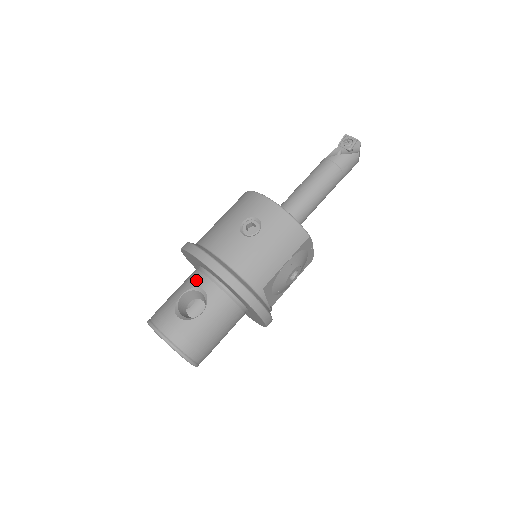
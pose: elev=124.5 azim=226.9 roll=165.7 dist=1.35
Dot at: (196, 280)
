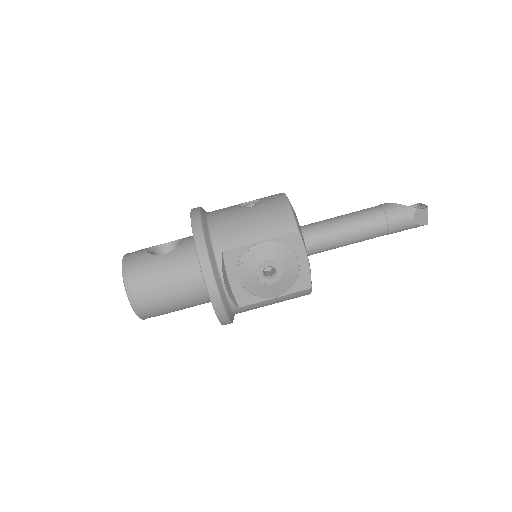
Dot at: (186, 237)
